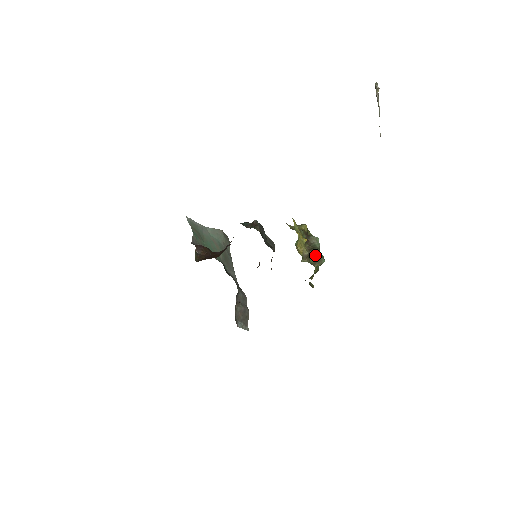
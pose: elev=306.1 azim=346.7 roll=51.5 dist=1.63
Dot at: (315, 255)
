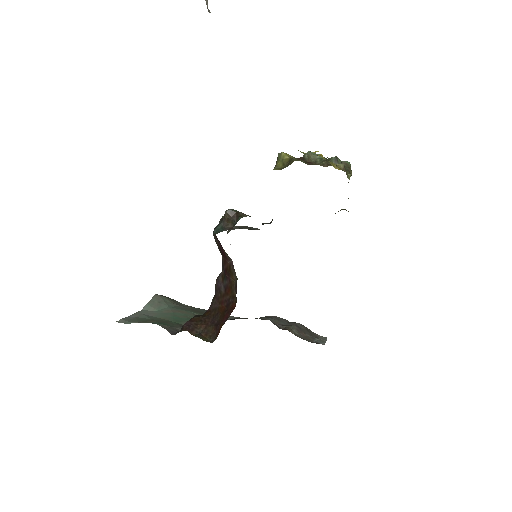
Dot at: occluded
